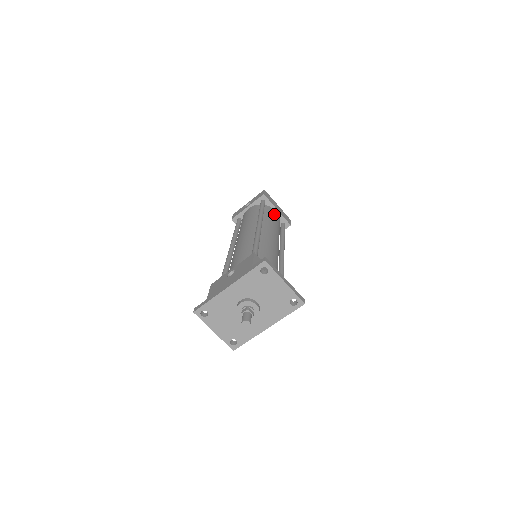
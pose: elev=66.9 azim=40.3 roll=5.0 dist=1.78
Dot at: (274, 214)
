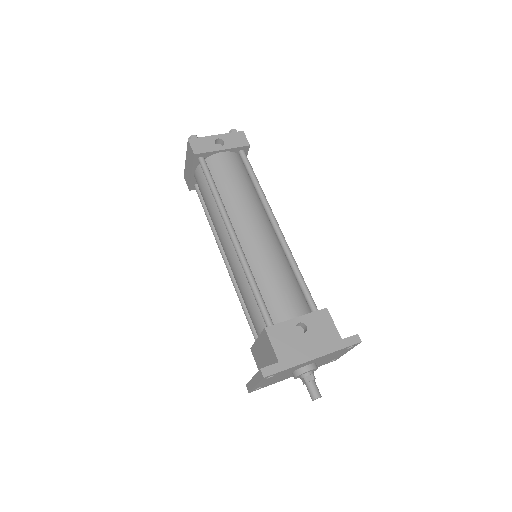
Dot at: occluded
